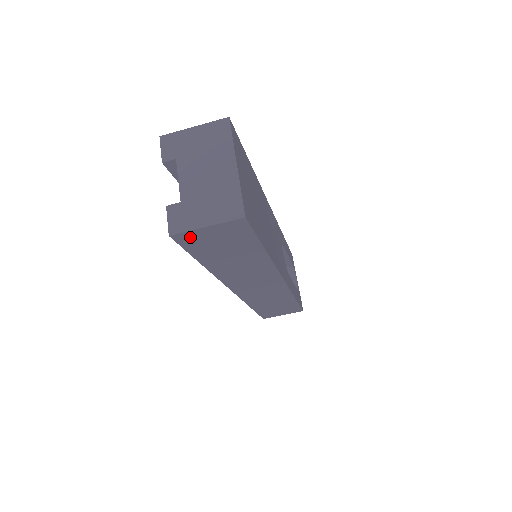
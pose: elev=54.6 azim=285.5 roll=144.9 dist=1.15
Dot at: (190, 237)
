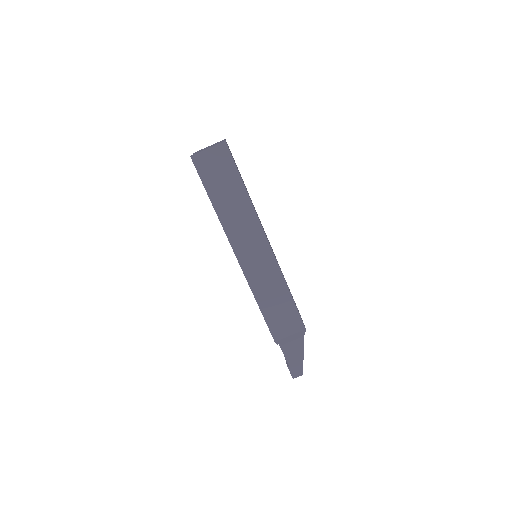
Dot at: (201, 160)
